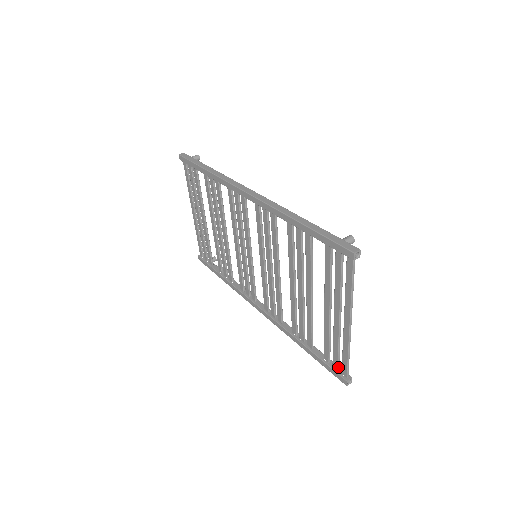
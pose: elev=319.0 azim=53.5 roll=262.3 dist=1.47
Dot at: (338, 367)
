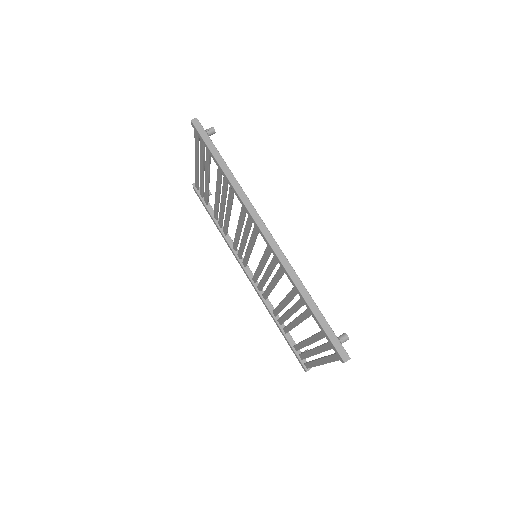
Dot at: (303, 359)
